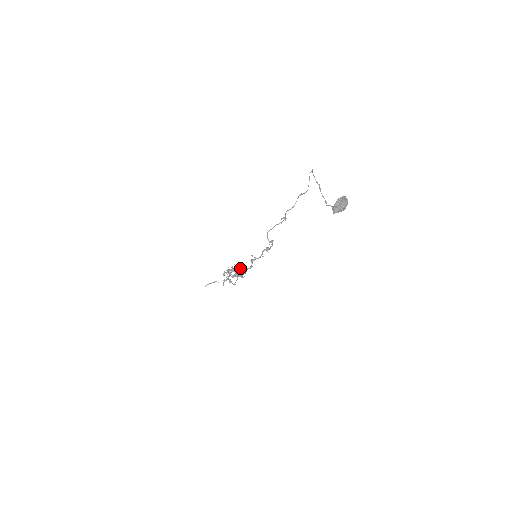
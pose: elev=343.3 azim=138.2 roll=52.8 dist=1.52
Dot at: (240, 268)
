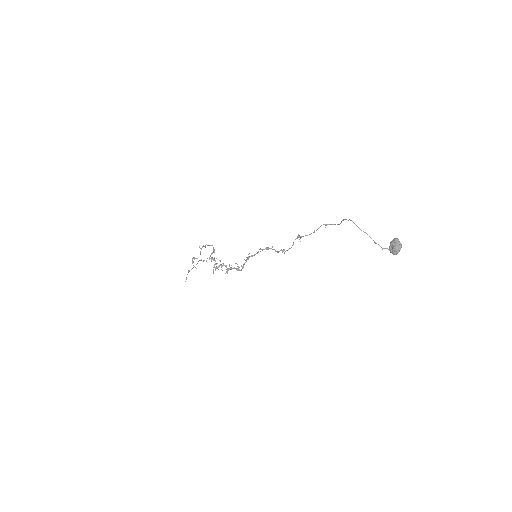
Dot at: occluded
